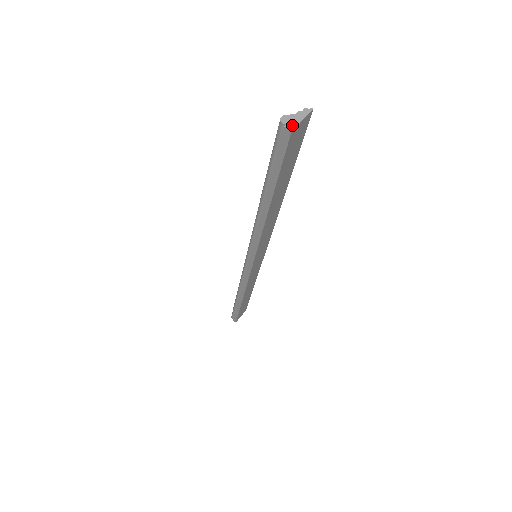
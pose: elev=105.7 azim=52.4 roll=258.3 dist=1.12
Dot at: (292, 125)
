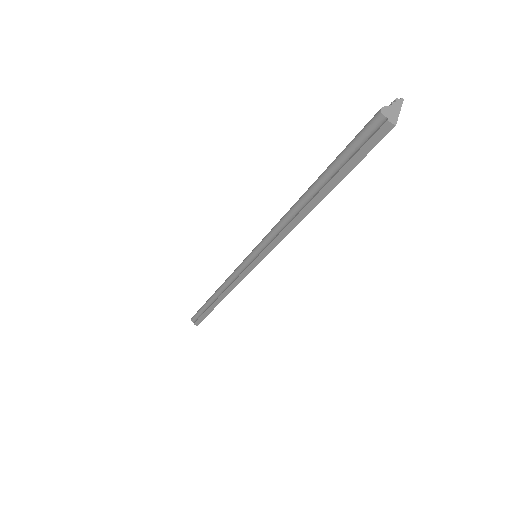
Dot at: (393, 118)
